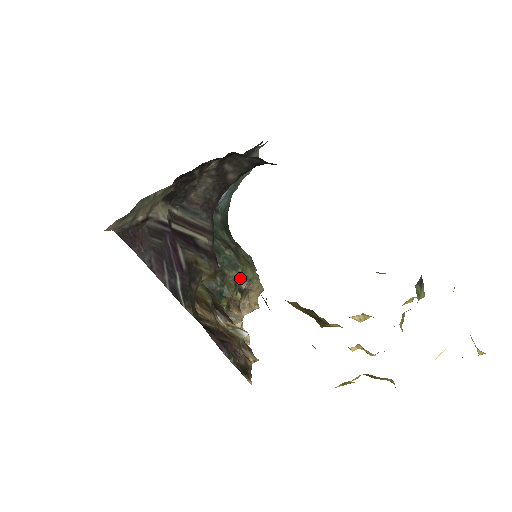
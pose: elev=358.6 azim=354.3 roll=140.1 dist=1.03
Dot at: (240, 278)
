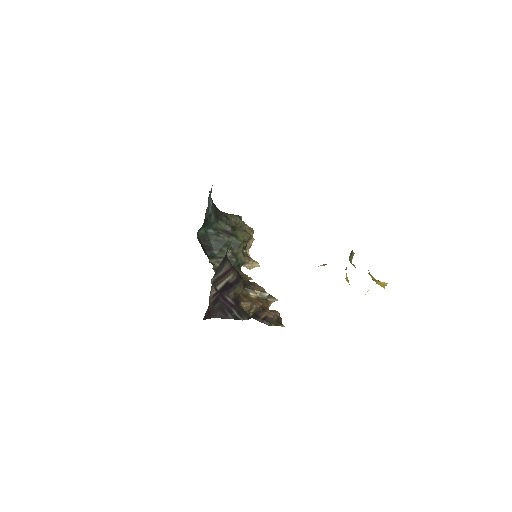
Dot at: occluded
